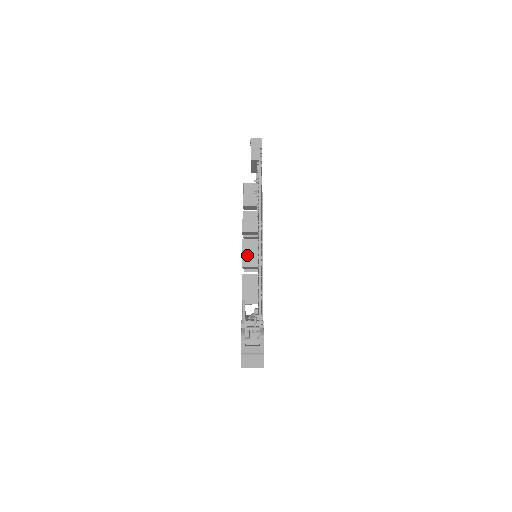
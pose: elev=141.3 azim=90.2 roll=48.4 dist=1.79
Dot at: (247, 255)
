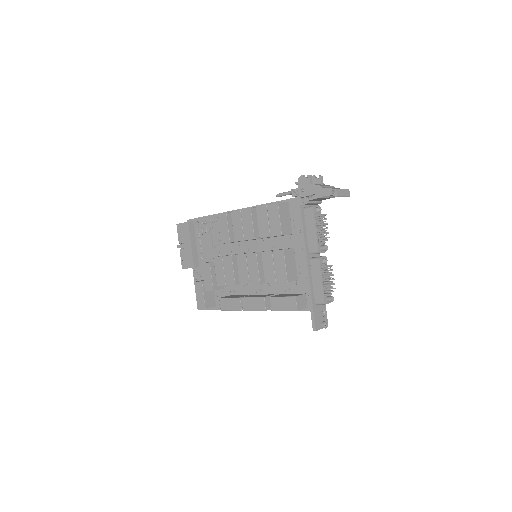
Dot at: occluded
